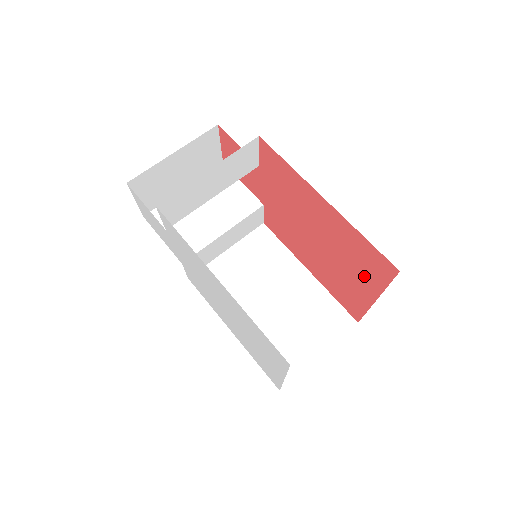
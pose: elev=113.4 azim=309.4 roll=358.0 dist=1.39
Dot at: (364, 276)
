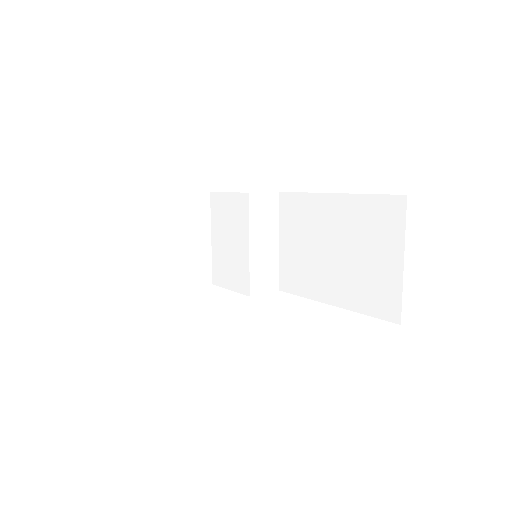
Dot at: occluded
